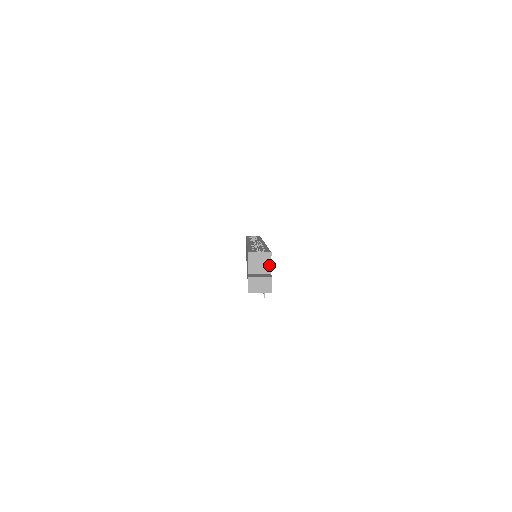
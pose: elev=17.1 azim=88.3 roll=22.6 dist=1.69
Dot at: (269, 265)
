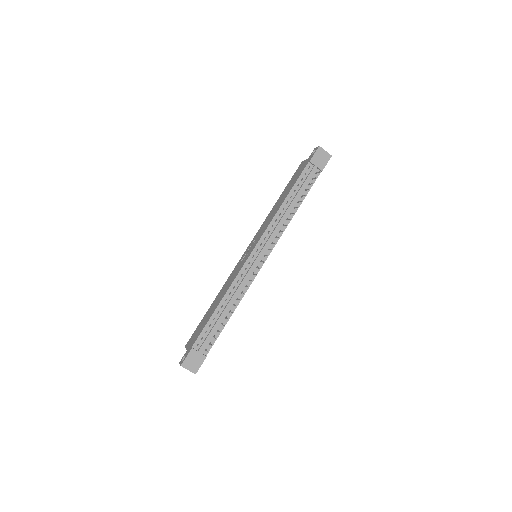
Dot at: occluded
